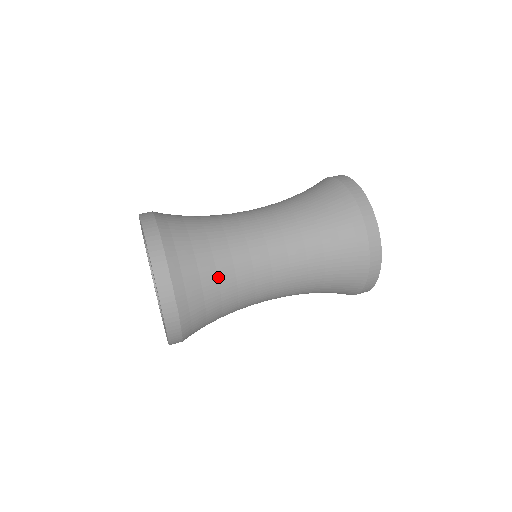
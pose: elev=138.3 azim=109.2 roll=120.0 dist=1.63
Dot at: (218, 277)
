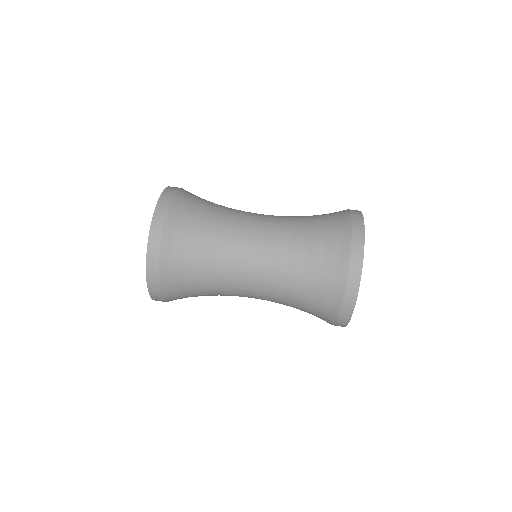
Dot at: (202, 286)
